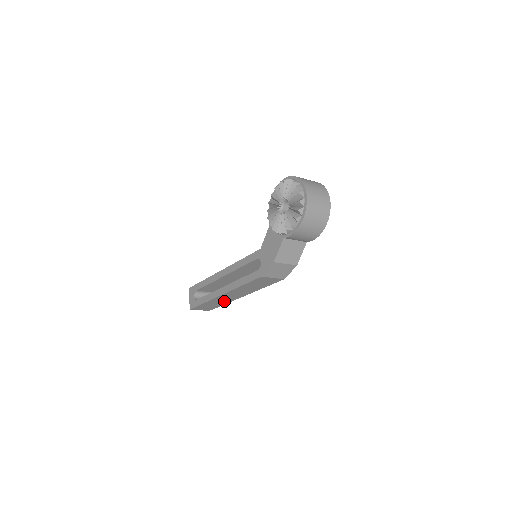
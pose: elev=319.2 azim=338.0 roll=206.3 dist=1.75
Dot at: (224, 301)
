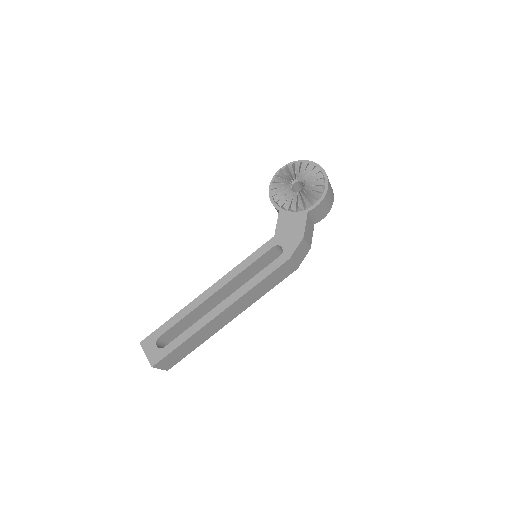
Dot at: (206, 335)
